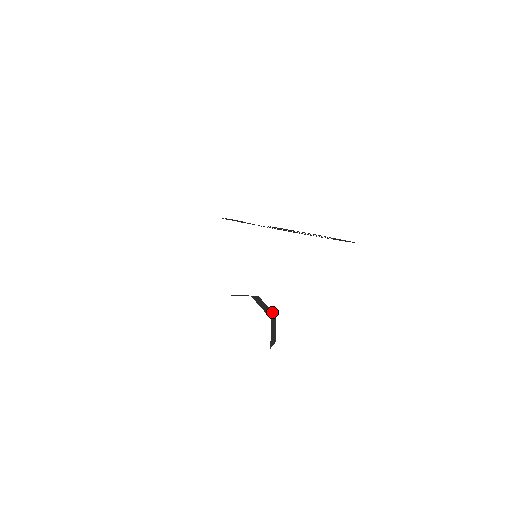
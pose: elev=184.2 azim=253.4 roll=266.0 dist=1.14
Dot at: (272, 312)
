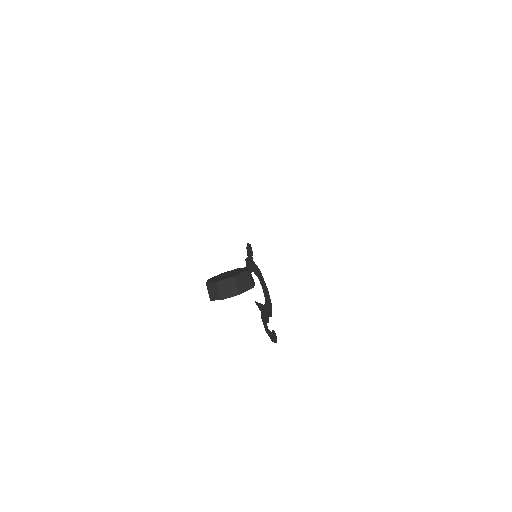
Dot at: occluded
